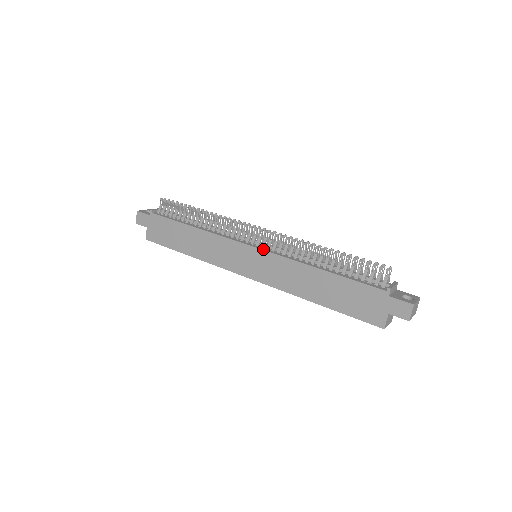
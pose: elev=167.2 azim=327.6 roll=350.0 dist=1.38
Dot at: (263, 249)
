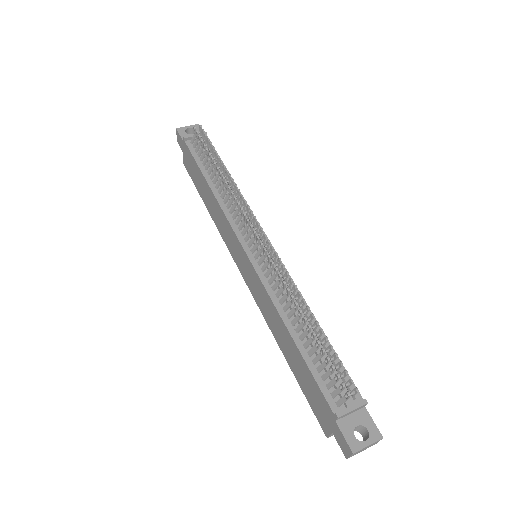
Dot at: (252, 262)
